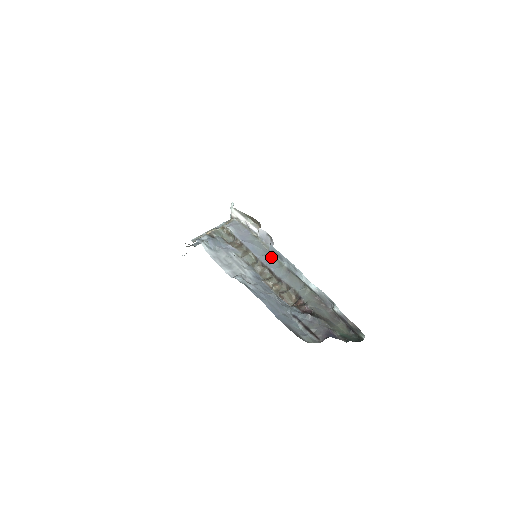
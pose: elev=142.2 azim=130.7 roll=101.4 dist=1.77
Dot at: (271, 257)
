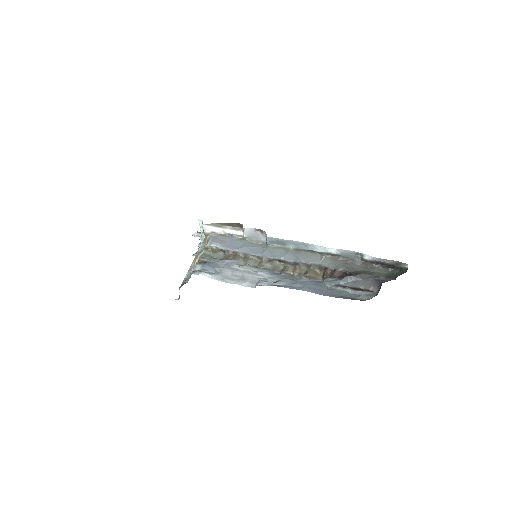
Dot at: (272, 248)
